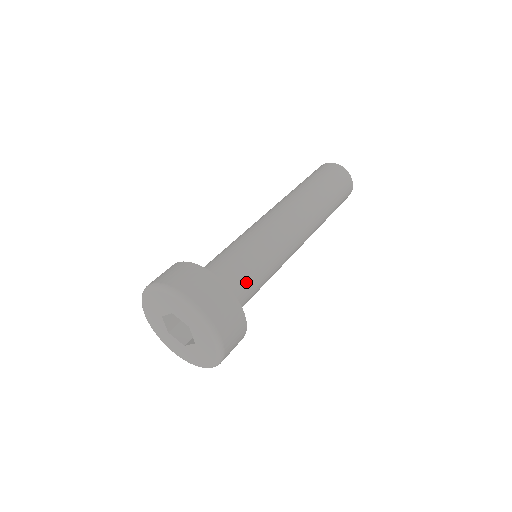
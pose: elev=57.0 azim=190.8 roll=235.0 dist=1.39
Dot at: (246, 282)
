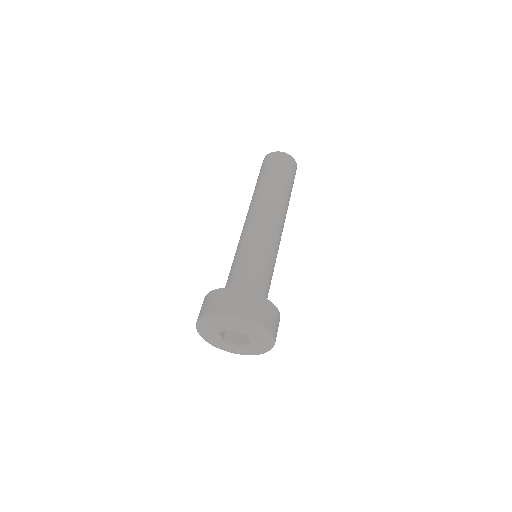
Dot at: (247, 275)
